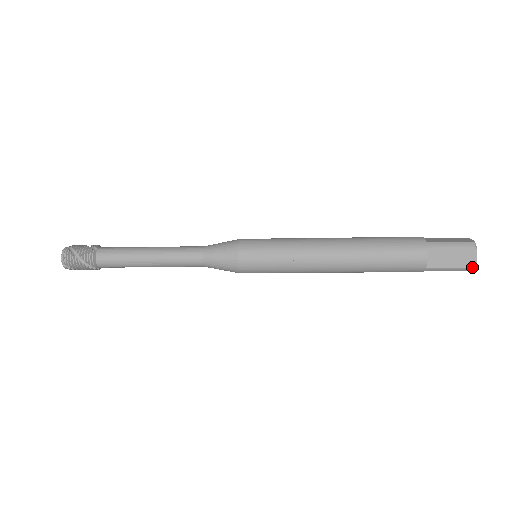
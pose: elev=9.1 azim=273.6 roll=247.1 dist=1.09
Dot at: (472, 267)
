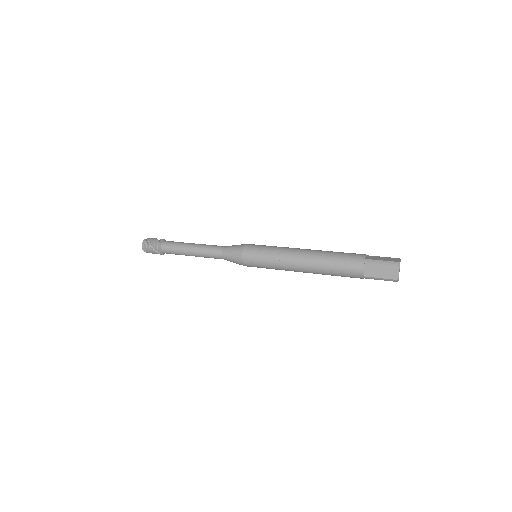
Dot at: (396, 279)
